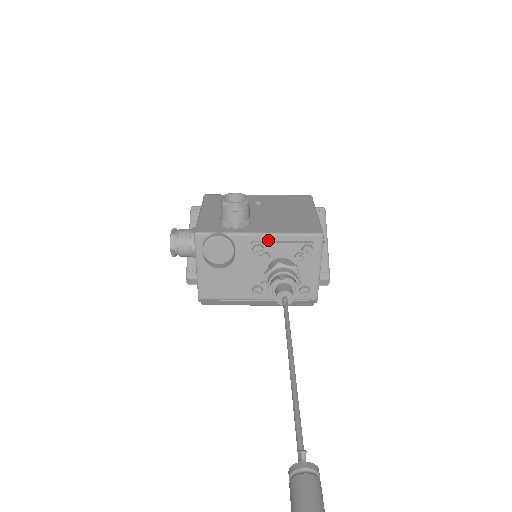
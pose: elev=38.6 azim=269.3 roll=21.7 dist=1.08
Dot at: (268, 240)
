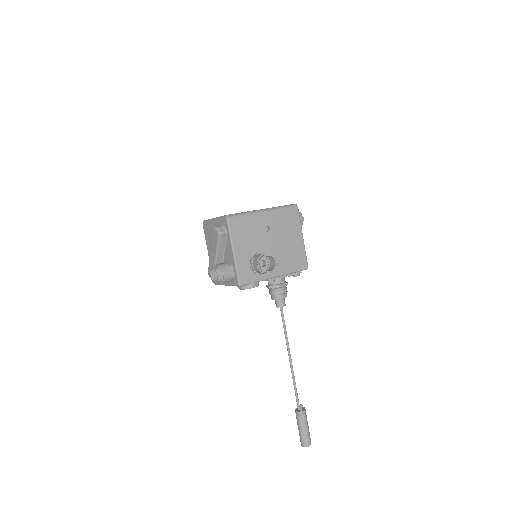
Dot at: (278, 276)
